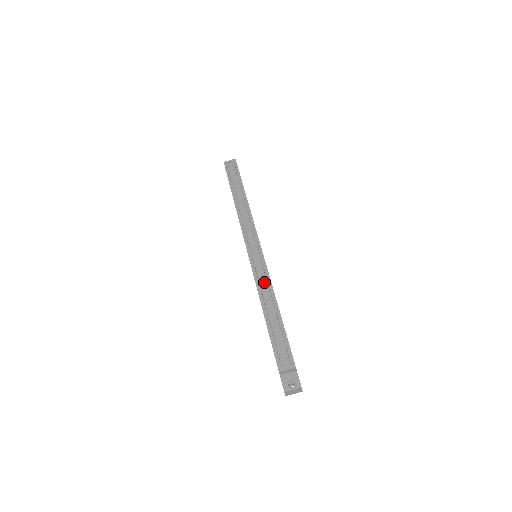
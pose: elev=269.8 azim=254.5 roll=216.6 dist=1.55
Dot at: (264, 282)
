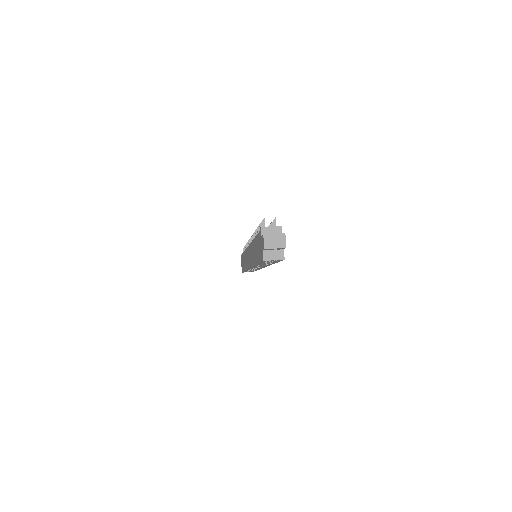
Dot at: occluded
